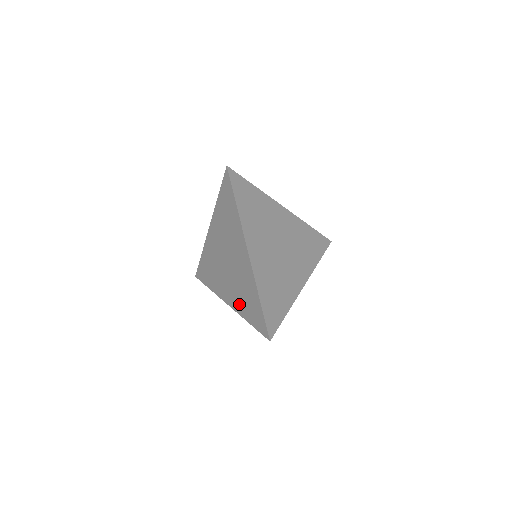
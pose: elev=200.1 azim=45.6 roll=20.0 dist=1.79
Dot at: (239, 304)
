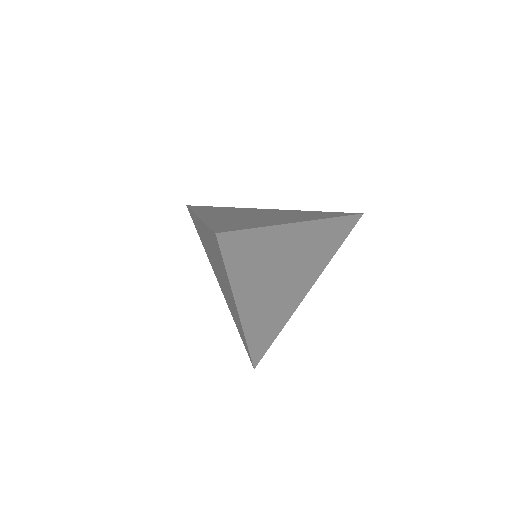
Dot at: (229, 308)
